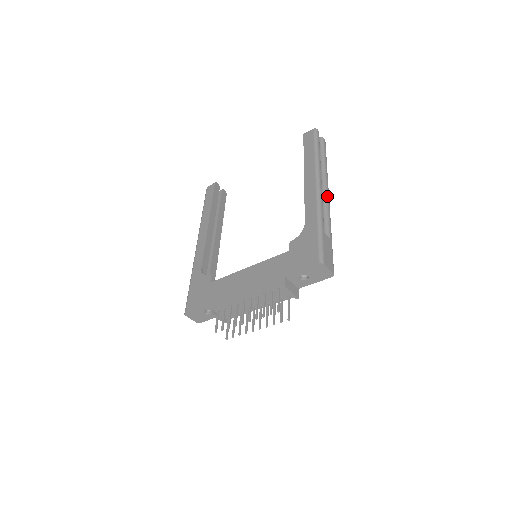
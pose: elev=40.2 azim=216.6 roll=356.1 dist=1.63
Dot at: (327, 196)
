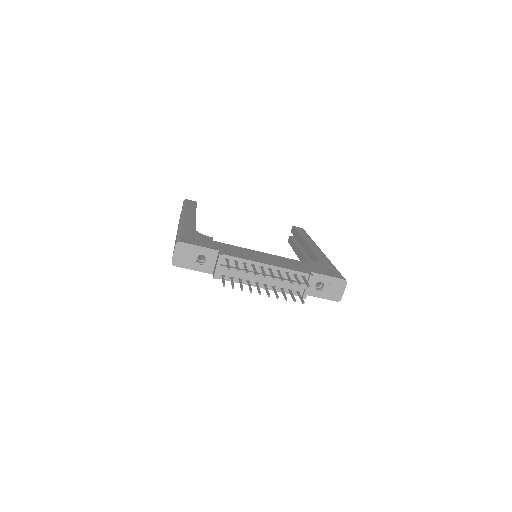
Dot at: occluded
